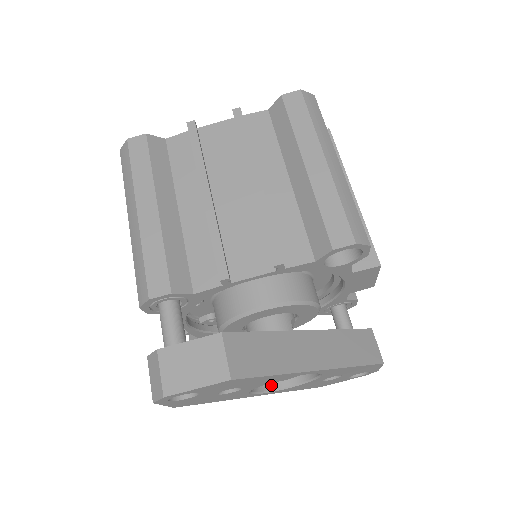
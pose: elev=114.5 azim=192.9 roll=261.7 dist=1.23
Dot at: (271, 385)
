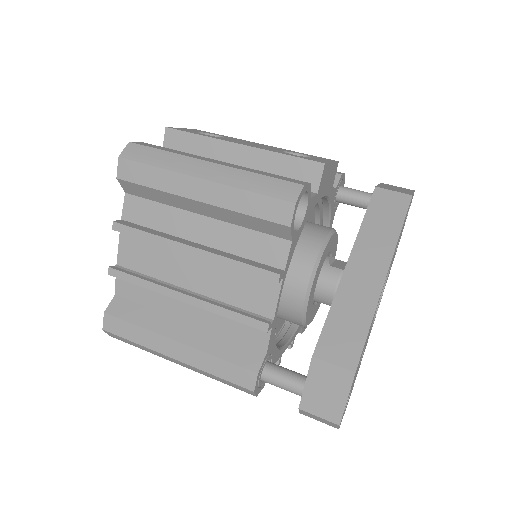
Dot at: occluded
